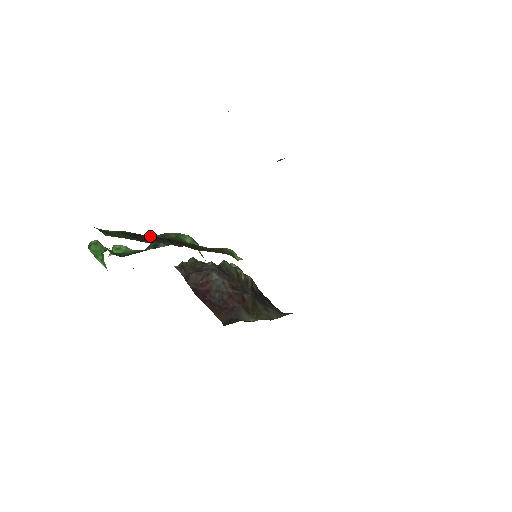
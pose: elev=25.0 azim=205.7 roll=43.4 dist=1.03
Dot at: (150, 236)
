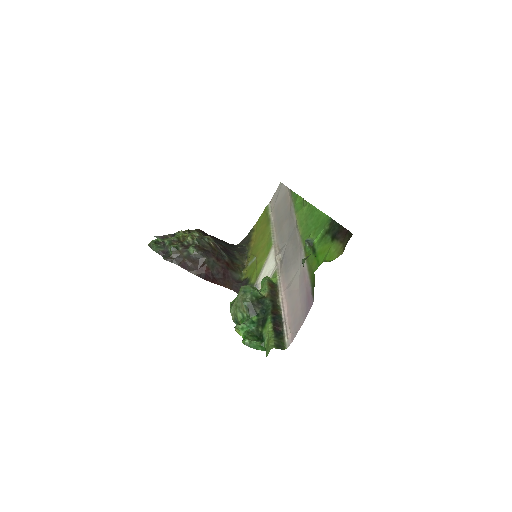
Dot at: (272, 322)
